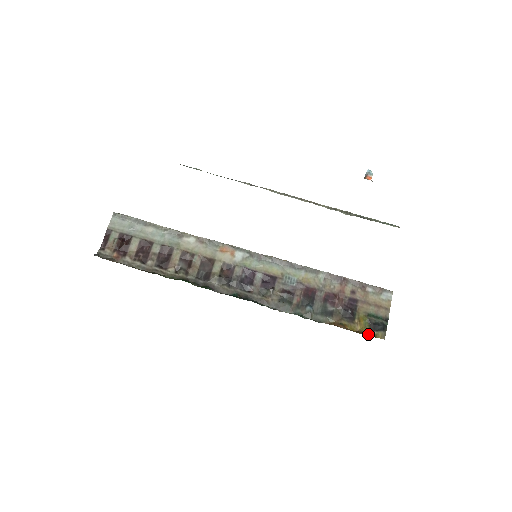
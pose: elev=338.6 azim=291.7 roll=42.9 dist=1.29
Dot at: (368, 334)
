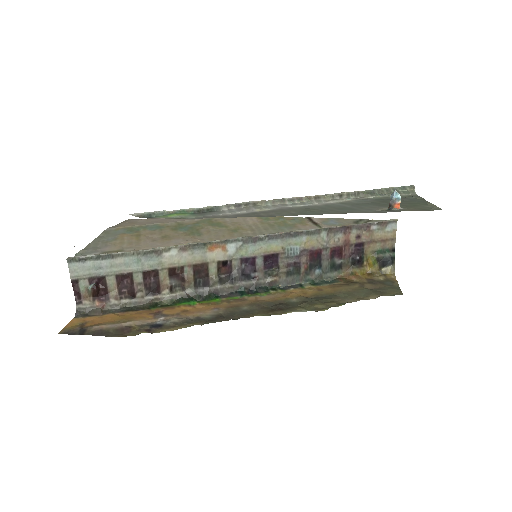
Dot at: (378, 274)
